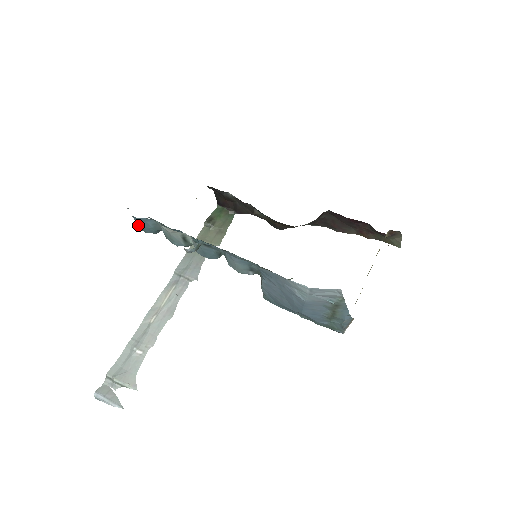
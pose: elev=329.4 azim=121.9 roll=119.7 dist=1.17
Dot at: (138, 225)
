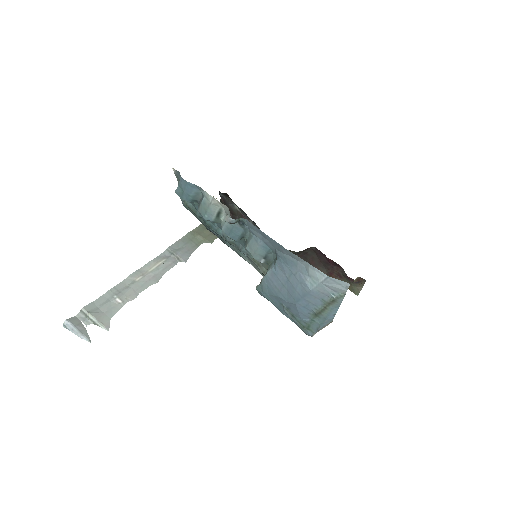
Dot at: (179, 189)
